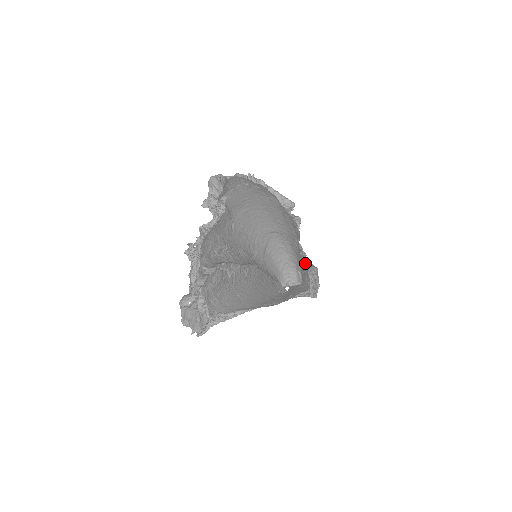
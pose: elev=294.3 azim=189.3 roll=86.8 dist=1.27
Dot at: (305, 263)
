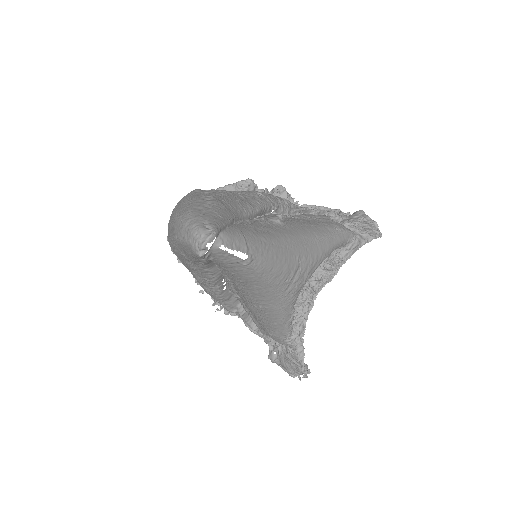
Dot at: (324, 217)
